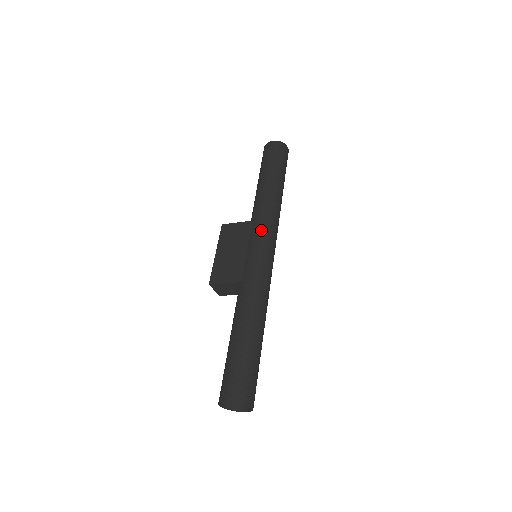
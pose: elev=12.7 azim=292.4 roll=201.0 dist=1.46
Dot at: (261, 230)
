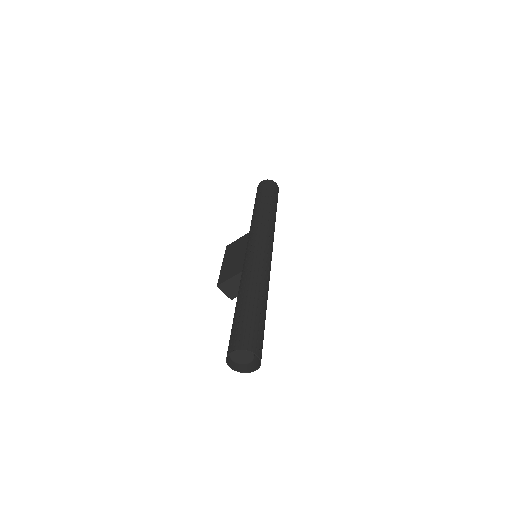
Dot at: (255, 233)
